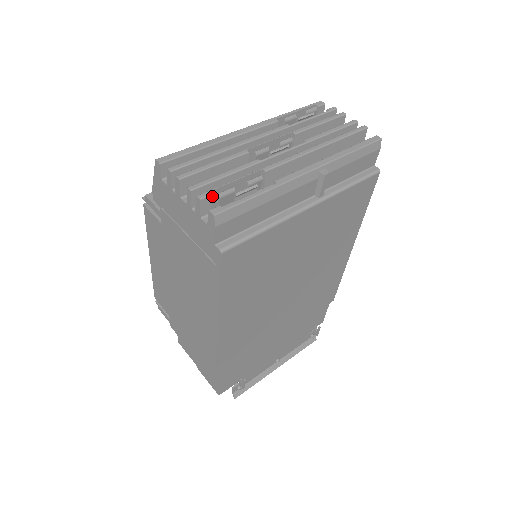
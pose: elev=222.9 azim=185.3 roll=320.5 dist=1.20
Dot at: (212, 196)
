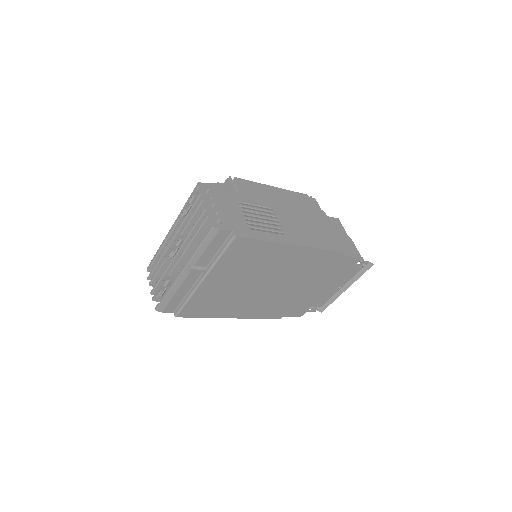
Dot at: occluded
